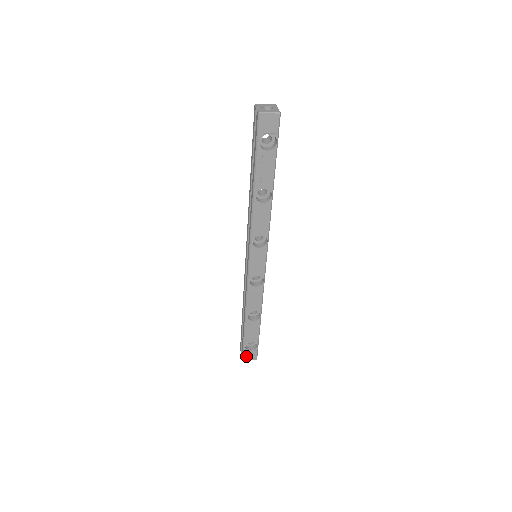
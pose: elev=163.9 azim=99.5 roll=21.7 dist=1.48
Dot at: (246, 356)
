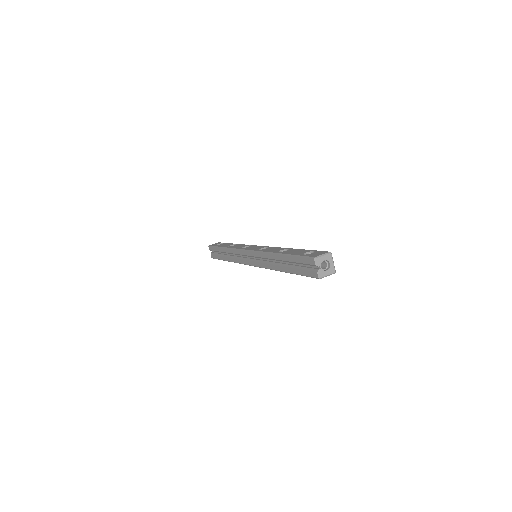
Dot at: occluded
